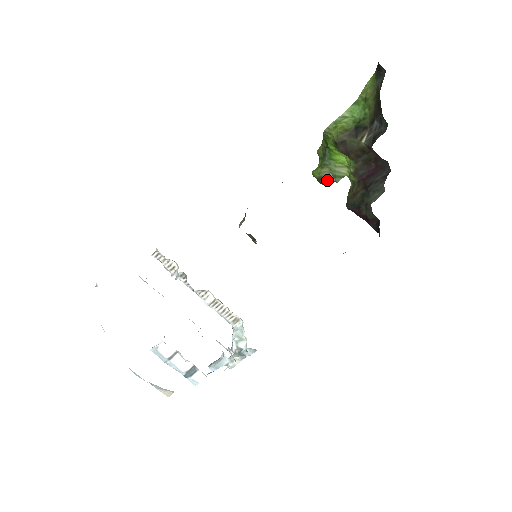
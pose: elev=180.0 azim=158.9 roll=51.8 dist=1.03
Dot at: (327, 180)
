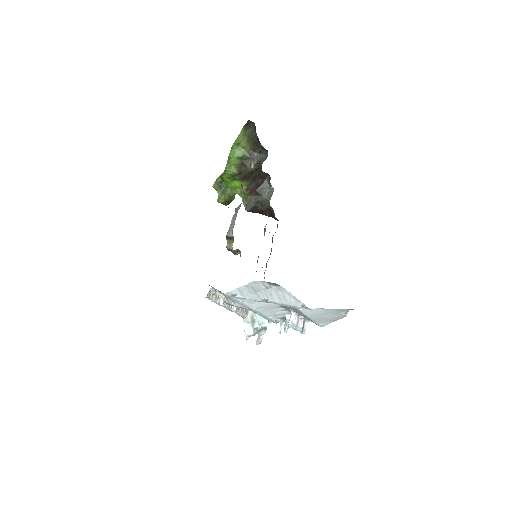
Dot at: (230, 201)
